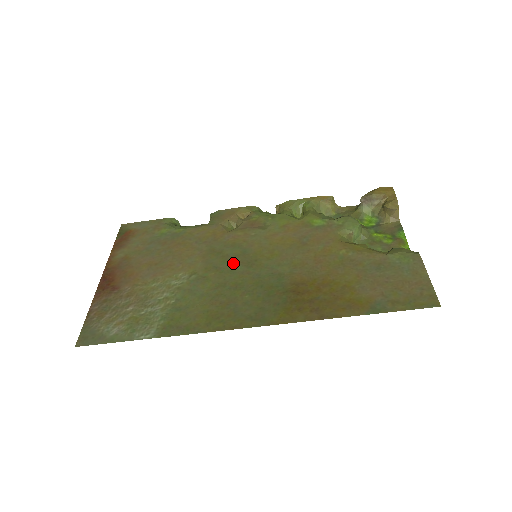
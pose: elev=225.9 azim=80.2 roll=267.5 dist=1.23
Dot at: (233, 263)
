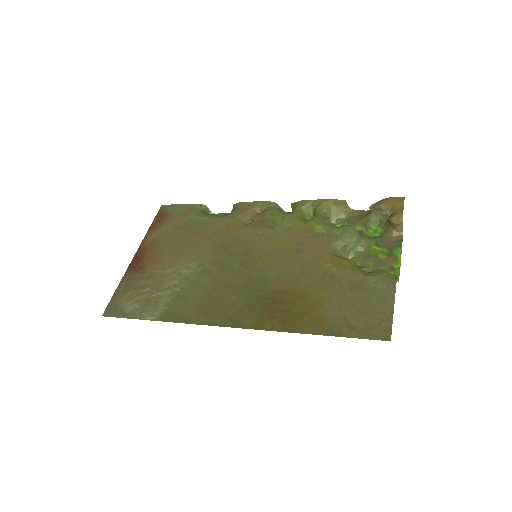
Dot at: (234, 261)
